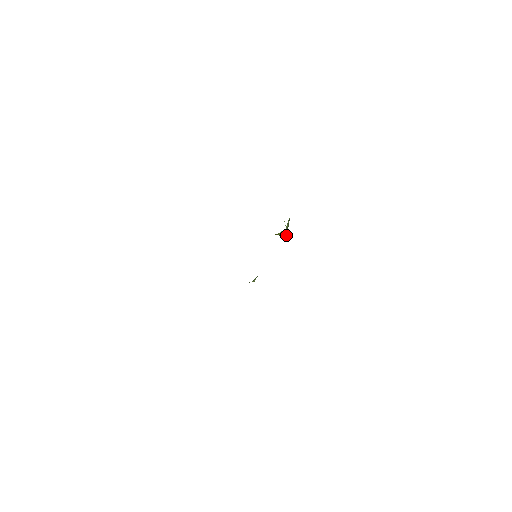
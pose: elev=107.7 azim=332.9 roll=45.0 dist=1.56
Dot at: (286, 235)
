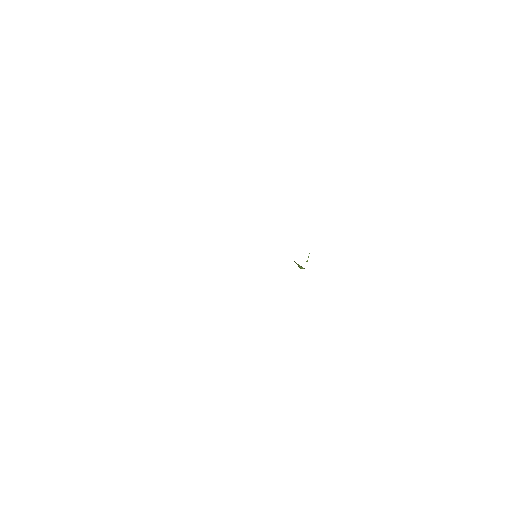
Dot at: occluded
